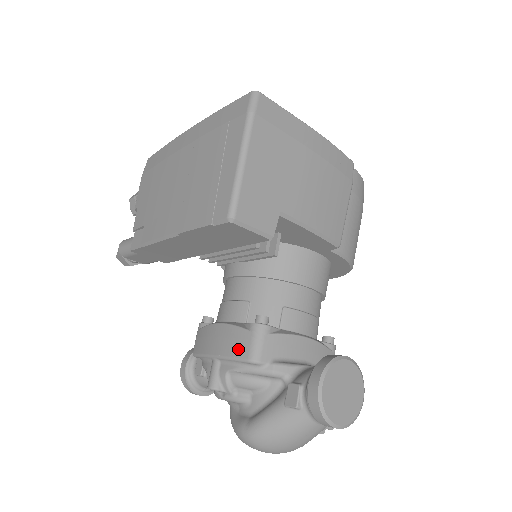
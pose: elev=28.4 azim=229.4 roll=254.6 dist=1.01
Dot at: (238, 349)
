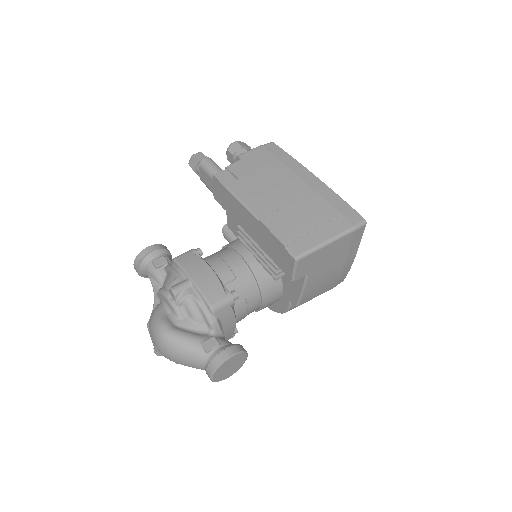
Dot at: (211, 294)
